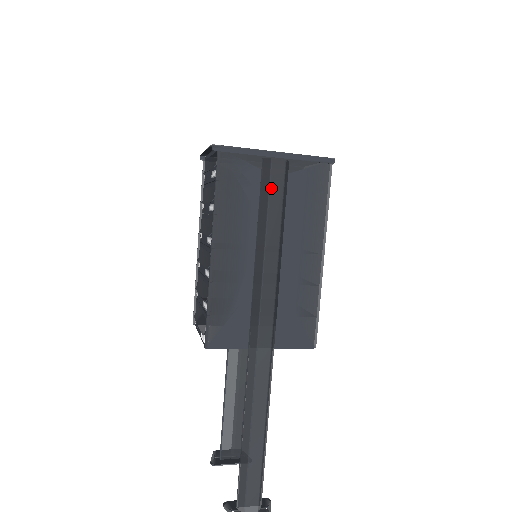
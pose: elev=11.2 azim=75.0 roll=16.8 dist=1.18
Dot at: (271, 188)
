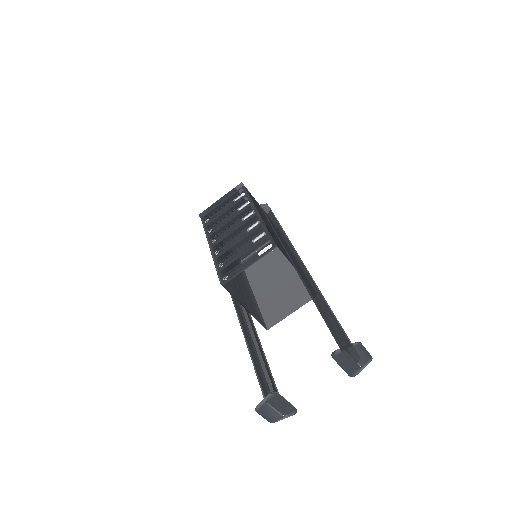
Dot at: (271, 211)
